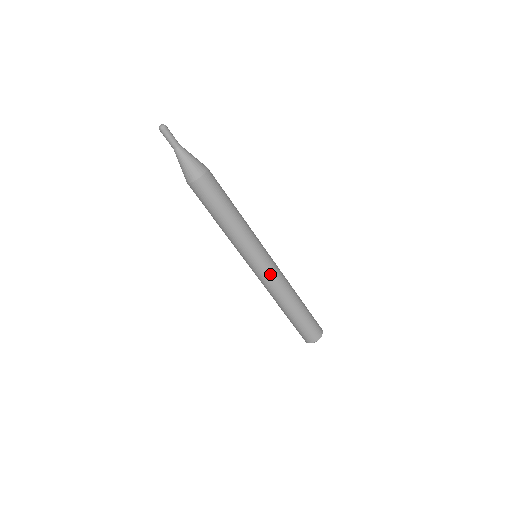
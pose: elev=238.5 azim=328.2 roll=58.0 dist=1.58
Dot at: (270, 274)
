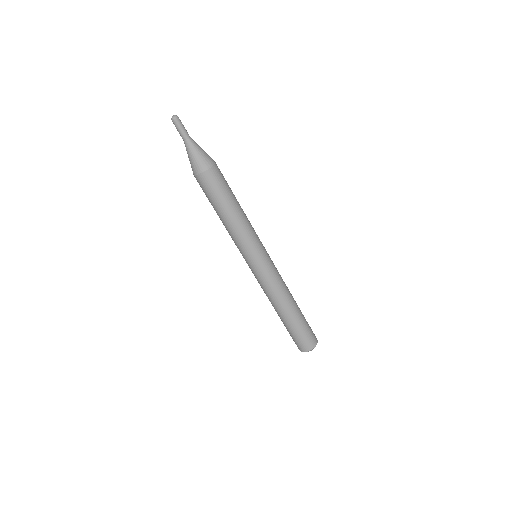
Dot at: (260, 278)
